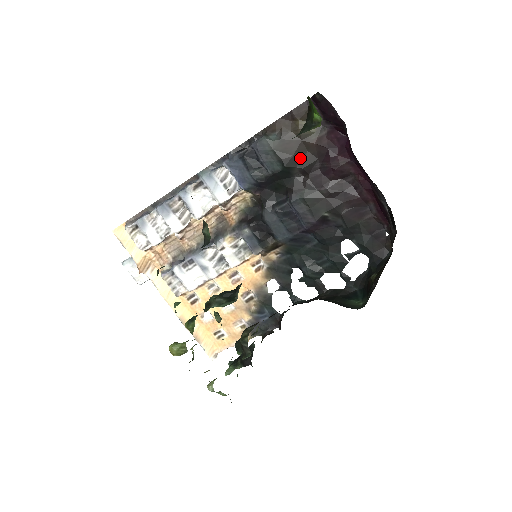
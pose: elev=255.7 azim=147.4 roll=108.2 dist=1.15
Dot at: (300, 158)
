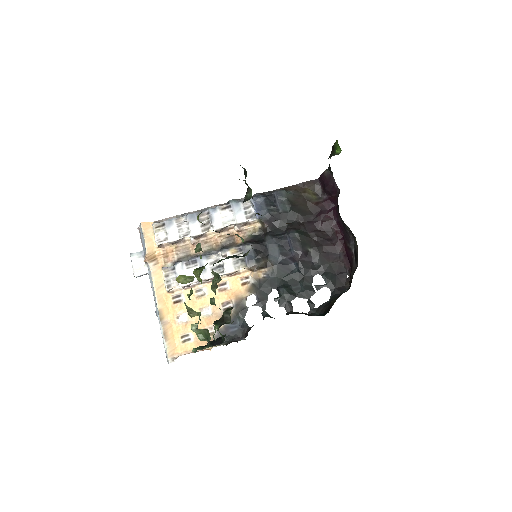
Dot at: (302, 209)
